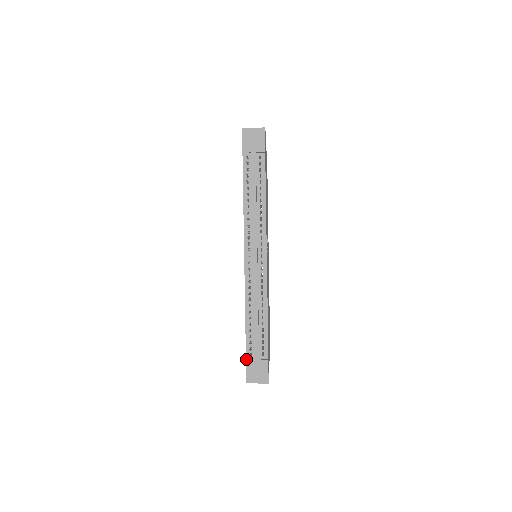
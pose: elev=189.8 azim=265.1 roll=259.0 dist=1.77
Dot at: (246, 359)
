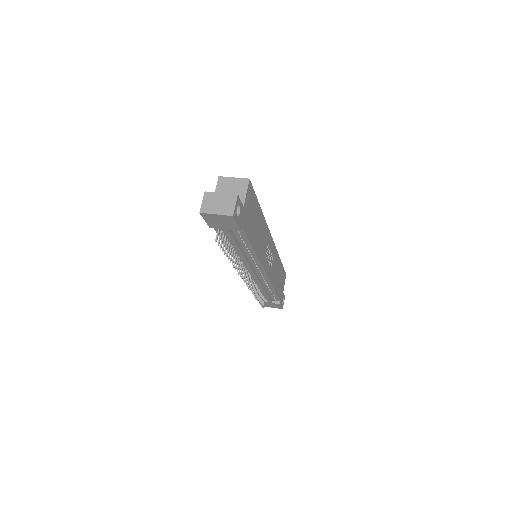
Dot at: occluded
